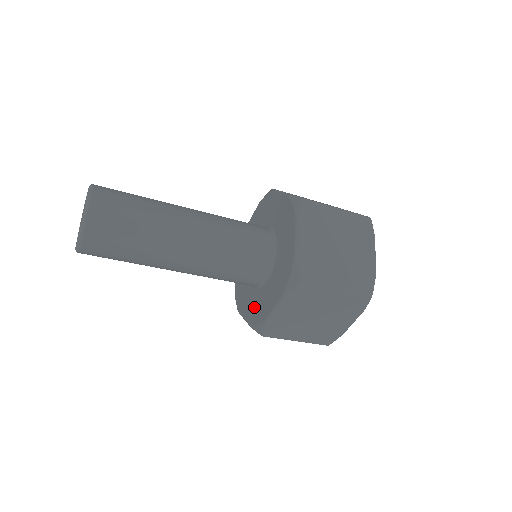
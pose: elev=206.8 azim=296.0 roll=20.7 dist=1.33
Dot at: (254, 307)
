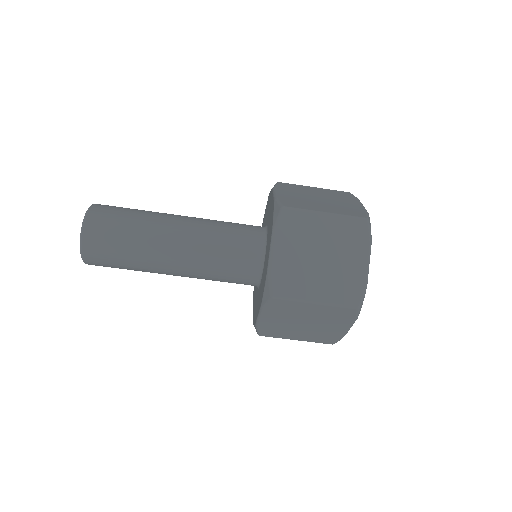
Dot at: (261, 288)
